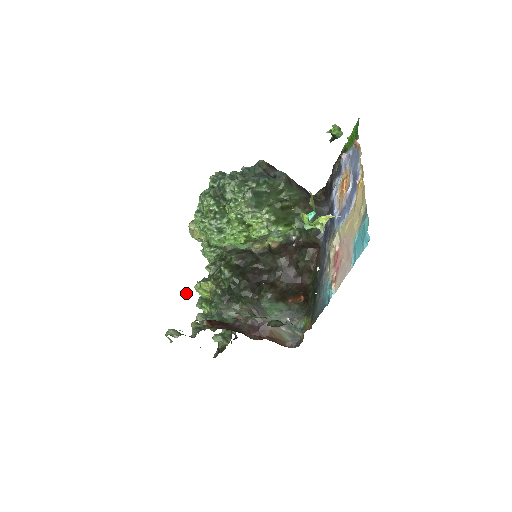
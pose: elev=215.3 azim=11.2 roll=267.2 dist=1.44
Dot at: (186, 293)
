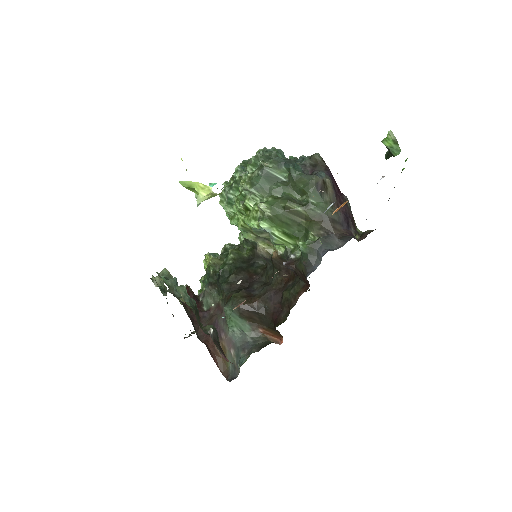
Dot at: occluded
